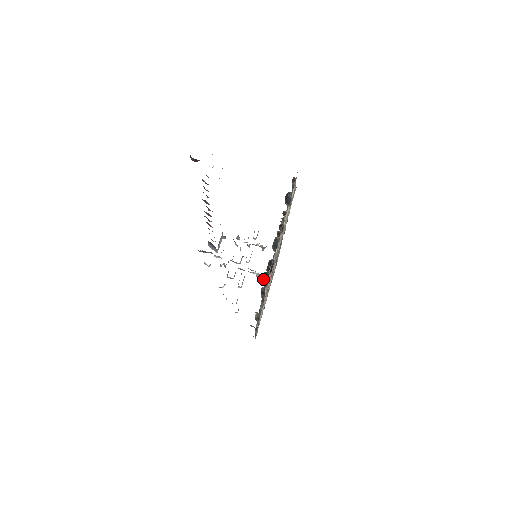
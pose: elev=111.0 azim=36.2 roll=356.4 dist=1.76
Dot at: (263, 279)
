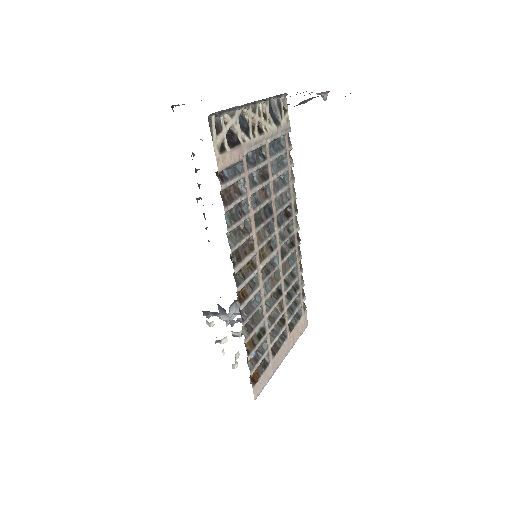
Dot at: occluded
